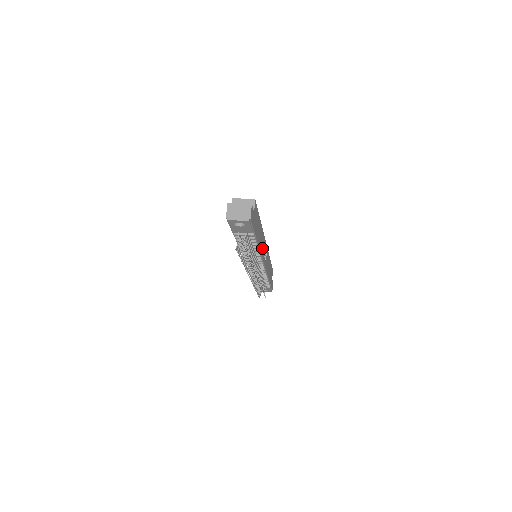
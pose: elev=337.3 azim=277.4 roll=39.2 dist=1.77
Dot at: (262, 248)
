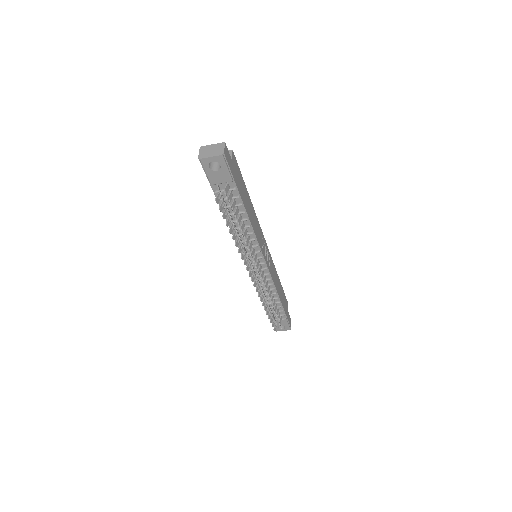
Dot at: (258, 234)
